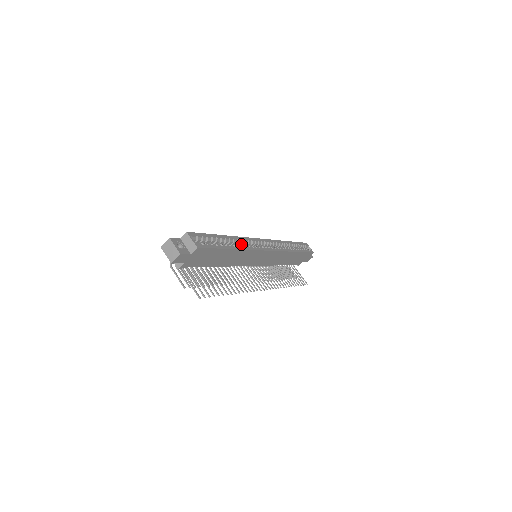
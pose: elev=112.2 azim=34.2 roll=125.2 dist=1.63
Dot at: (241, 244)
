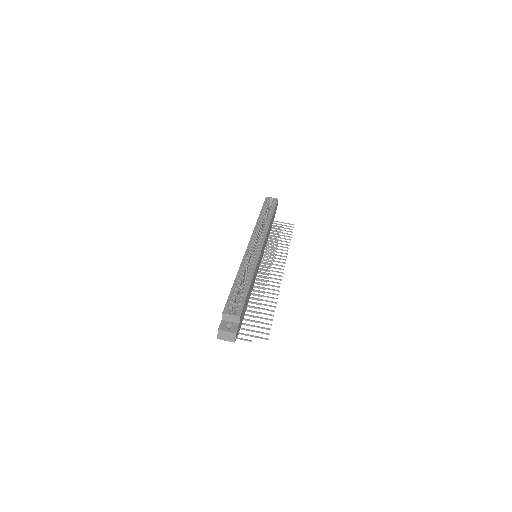
Dot at: (246, 267)
